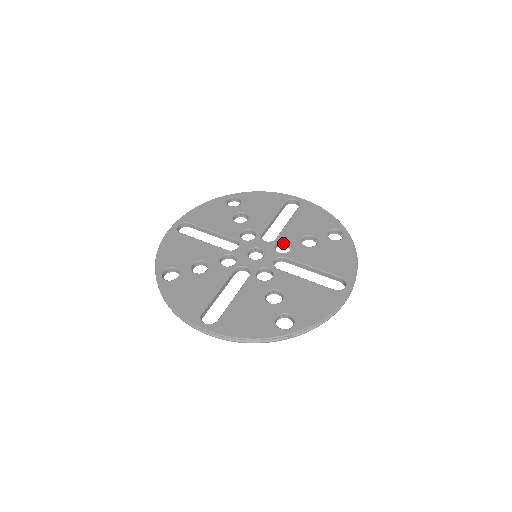
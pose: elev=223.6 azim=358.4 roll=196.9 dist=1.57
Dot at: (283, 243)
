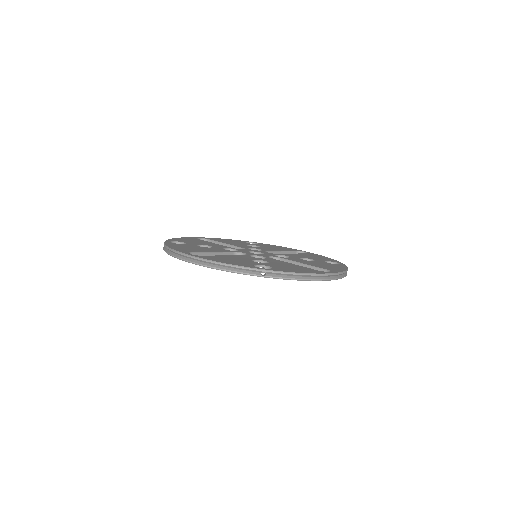
Dot at: occluded
